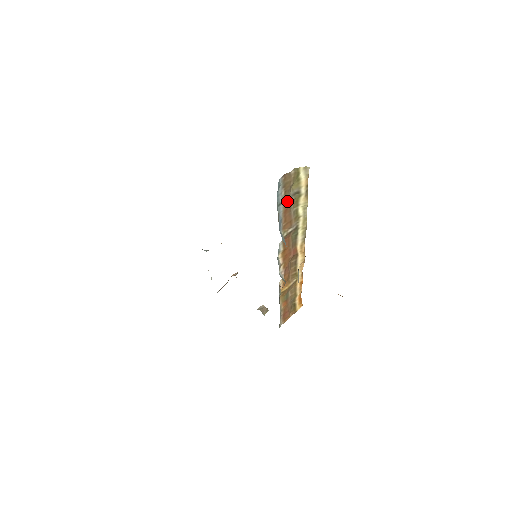
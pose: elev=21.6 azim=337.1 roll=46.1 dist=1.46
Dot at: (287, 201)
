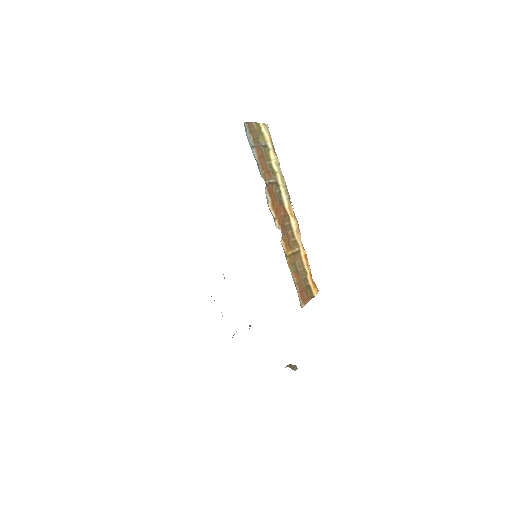
Dot at: (258, 148)
